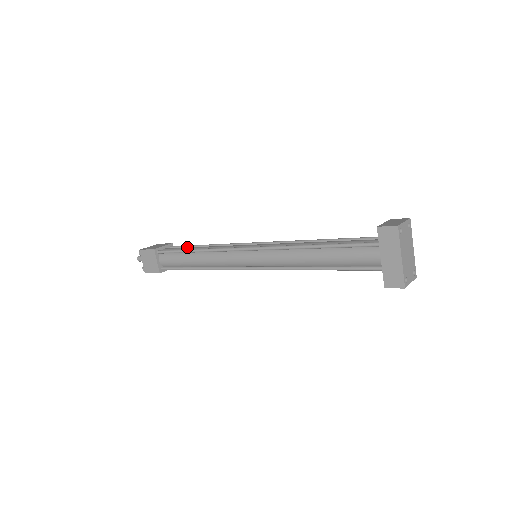
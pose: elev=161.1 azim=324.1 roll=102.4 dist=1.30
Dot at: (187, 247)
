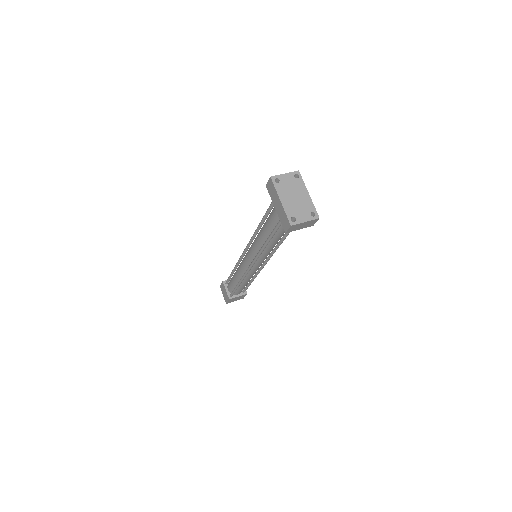
Dot at: occluded
